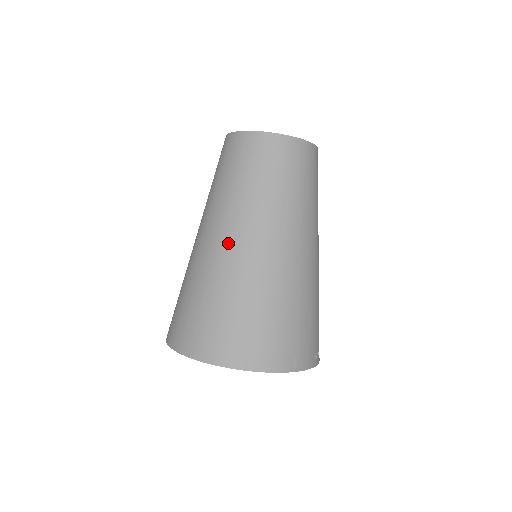
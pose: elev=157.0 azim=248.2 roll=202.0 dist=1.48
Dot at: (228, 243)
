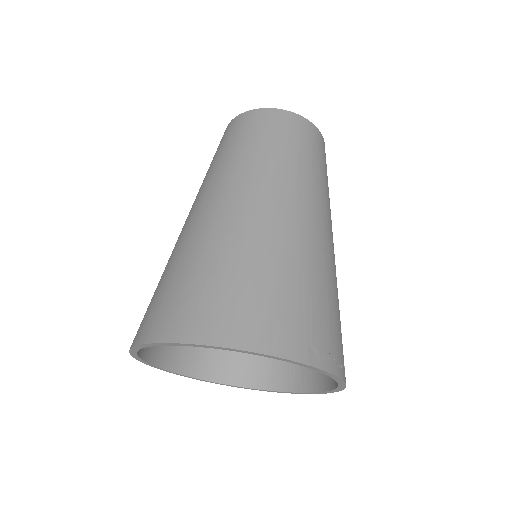
Dot at: (225, 205)
